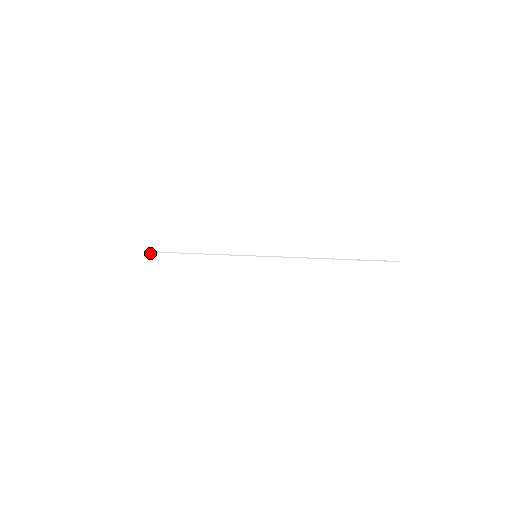
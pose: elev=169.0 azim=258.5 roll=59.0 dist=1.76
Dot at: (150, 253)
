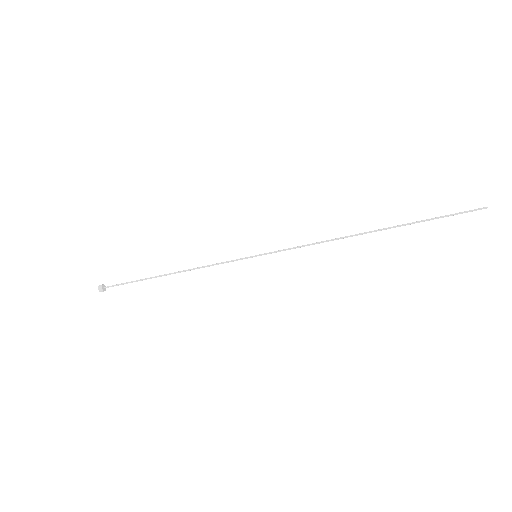
Dot at: (101, 286)
